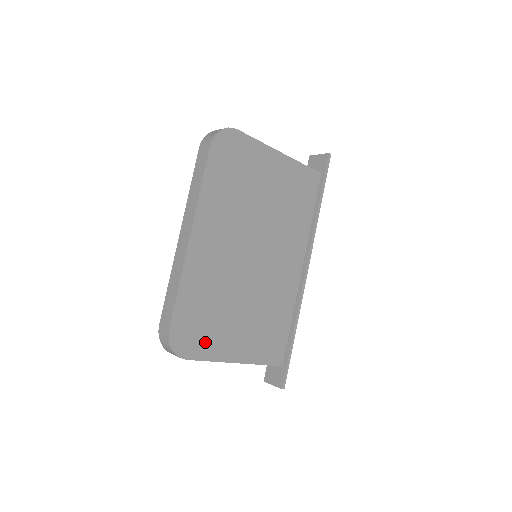
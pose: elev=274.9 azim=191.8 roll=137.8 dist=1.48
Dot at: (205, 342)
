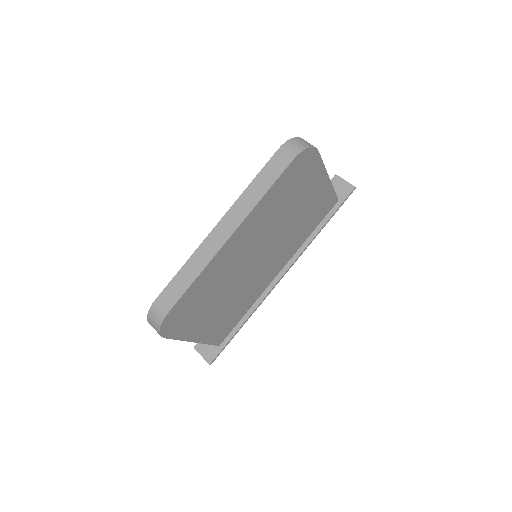
Dot at: (185, 325)
